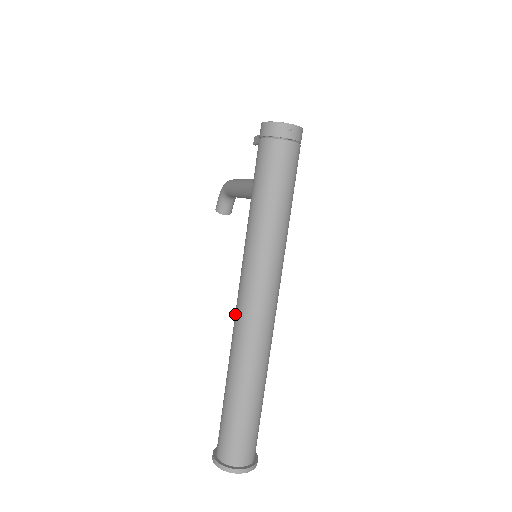
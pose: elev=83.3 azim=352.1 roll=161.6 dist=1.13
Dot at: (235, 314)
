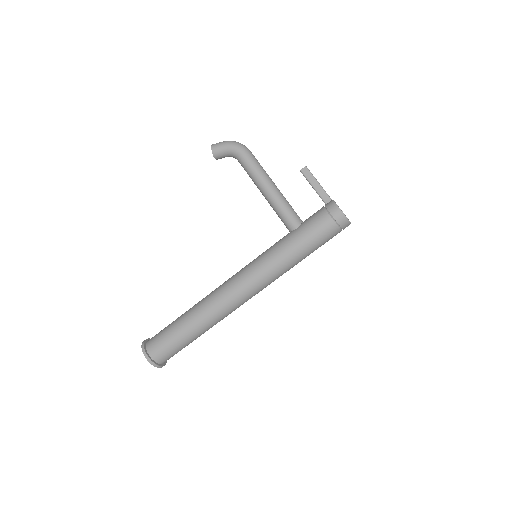
Dot at: (227, 292)
